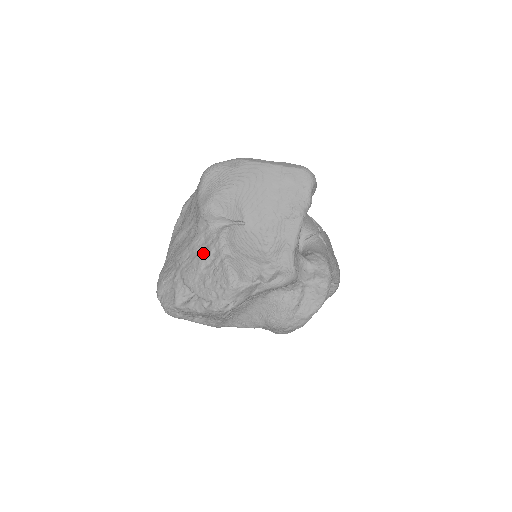
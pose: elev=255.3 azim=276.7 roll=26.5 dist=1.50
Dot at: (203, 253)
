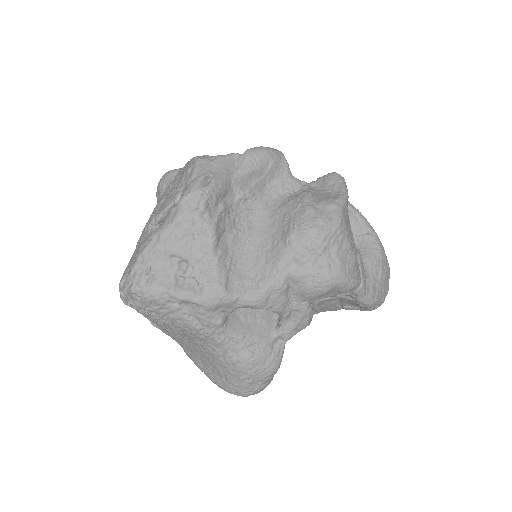
Dot at: occluded
